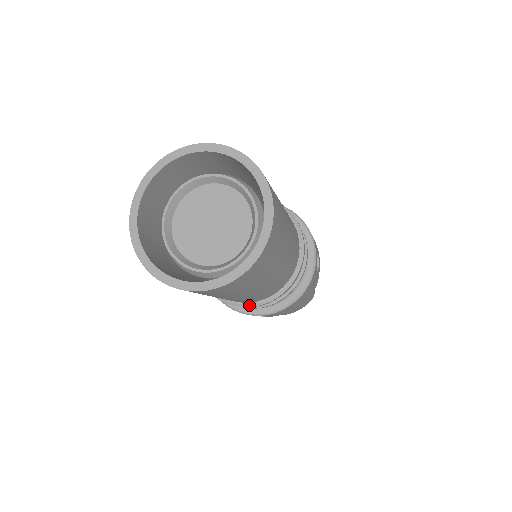
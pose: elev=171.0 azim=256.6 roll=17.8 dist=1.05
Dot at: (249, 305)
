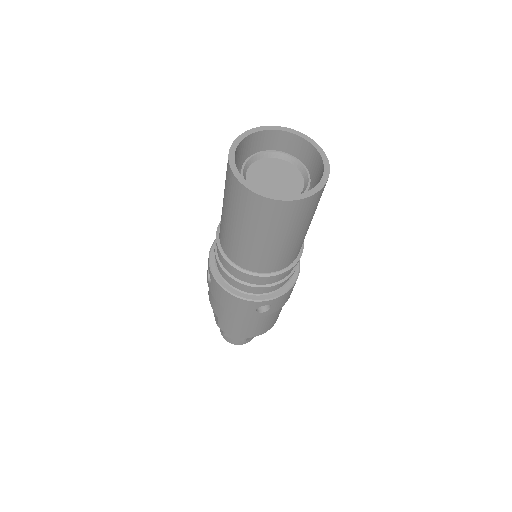
Dot at: (277, 273)
